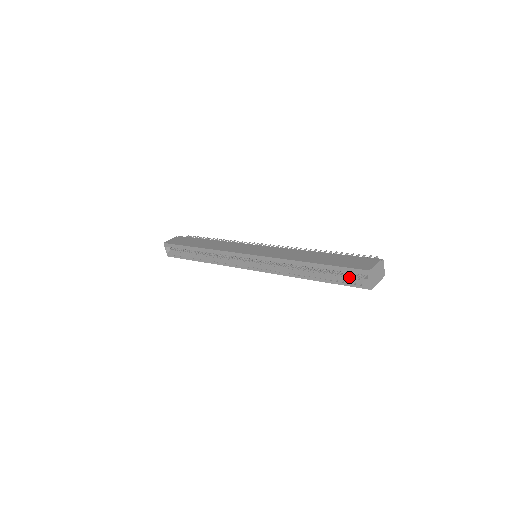
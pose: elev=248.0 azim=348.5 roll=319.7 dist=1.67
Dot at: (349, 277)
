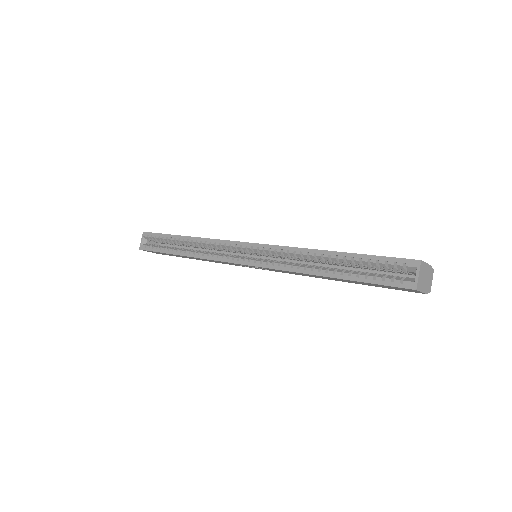
Dot at: (385, 275)
